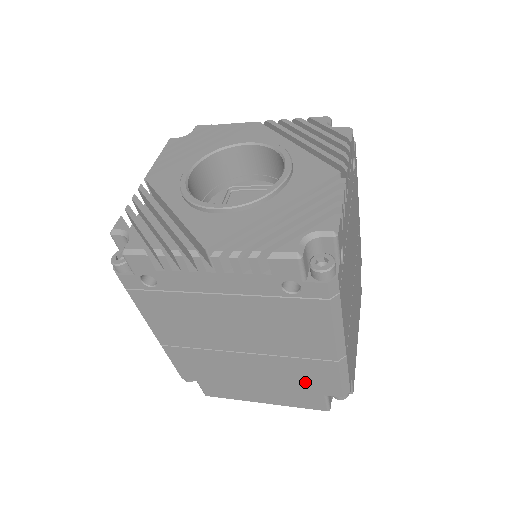
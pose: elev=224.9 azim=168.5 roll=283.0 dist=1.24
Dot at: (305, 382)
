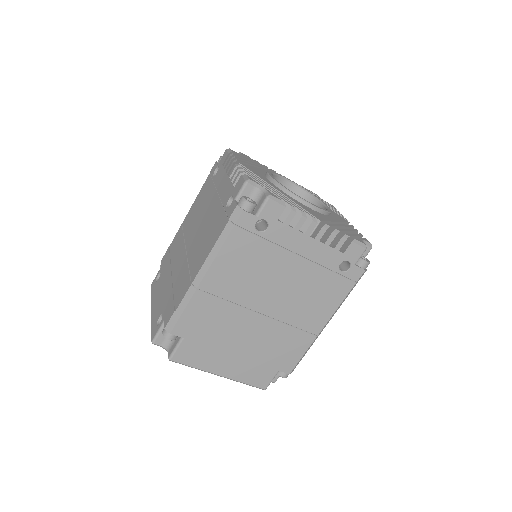
Dot at: (277, 354)
